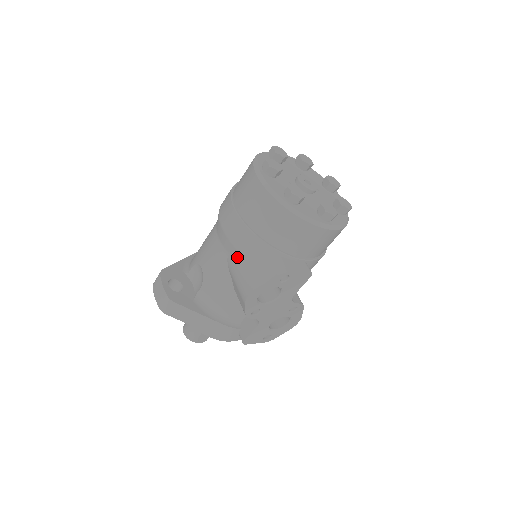
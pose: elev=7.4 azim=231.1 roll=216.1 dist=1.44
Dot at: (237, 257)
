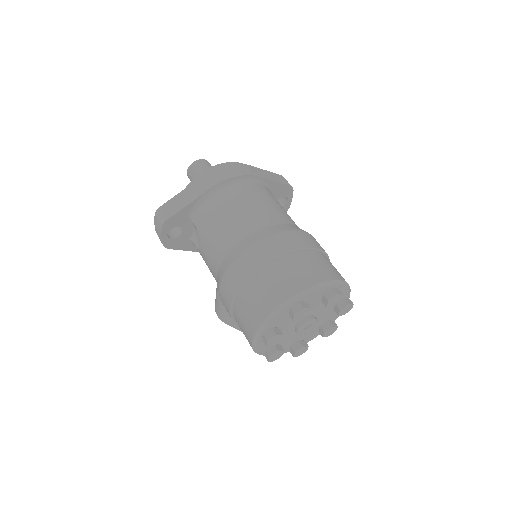
Dot at: occluded
